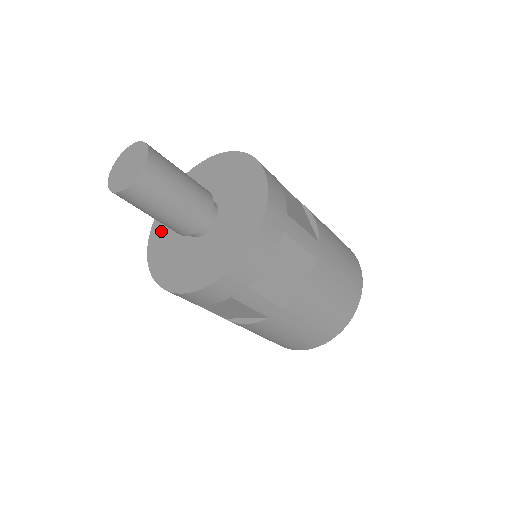
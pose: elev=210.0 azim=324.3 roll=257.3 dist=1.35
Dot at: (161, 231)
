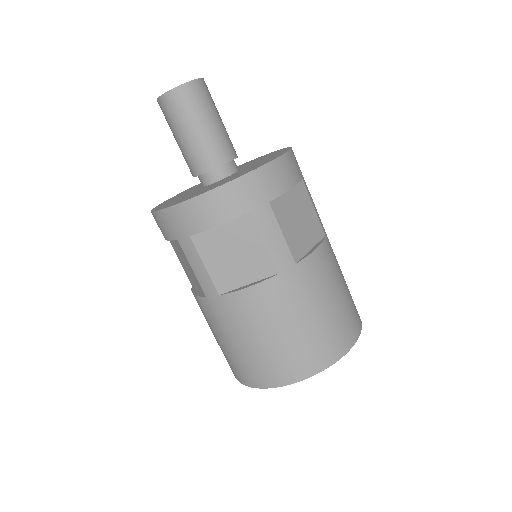
Dot at: occluded
